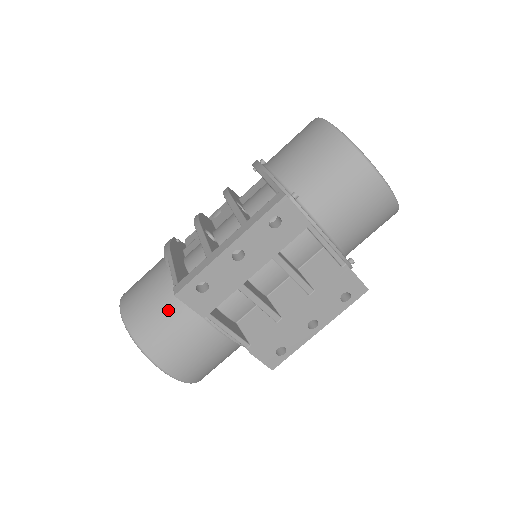
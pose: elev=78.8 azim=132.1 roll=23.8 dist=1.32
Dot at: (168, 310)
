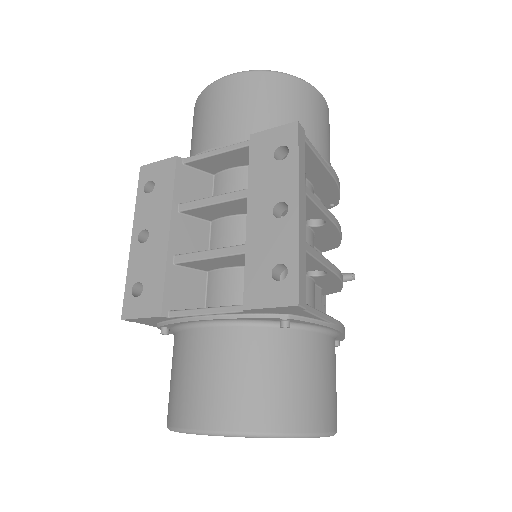
Dot at: (172, 362)
